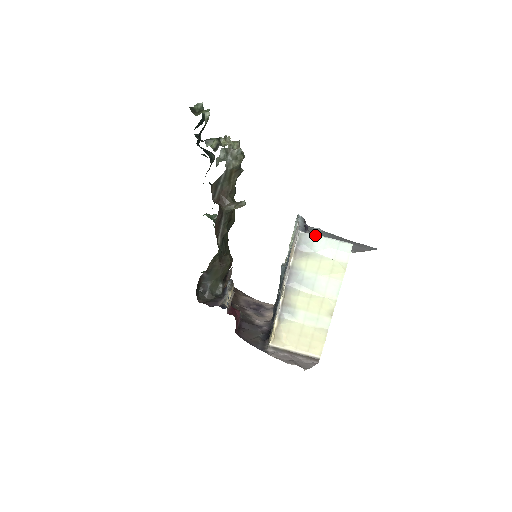
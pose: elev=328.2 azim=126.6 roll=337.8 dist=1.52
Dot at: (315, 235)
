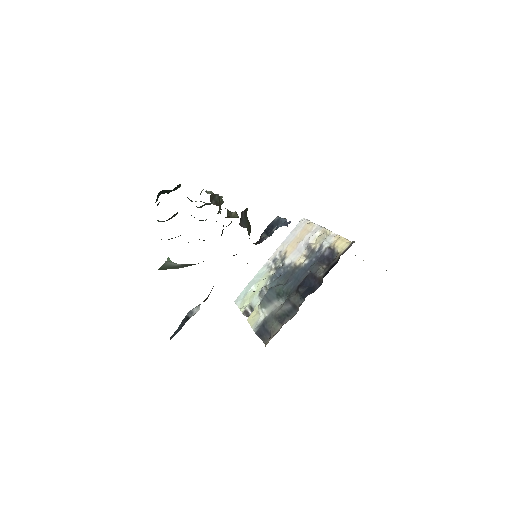
Dot at: occluded
